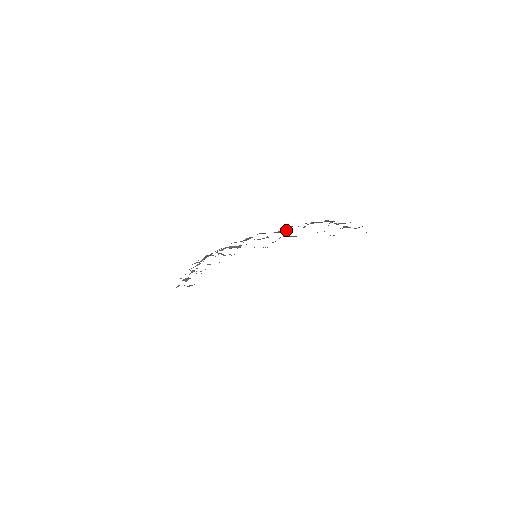
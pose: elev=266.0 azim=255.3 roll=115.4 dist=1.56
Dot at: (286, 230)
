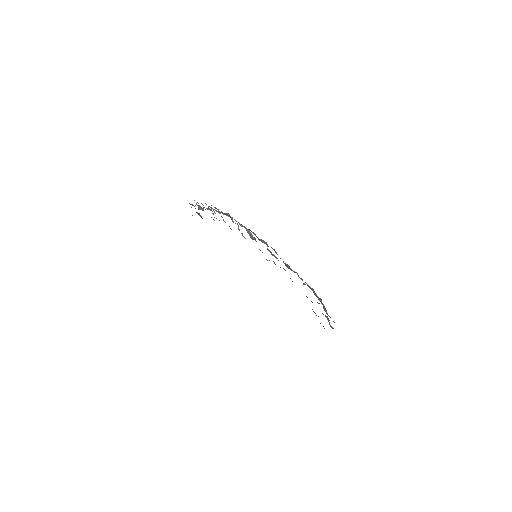
Dot at: occluded
